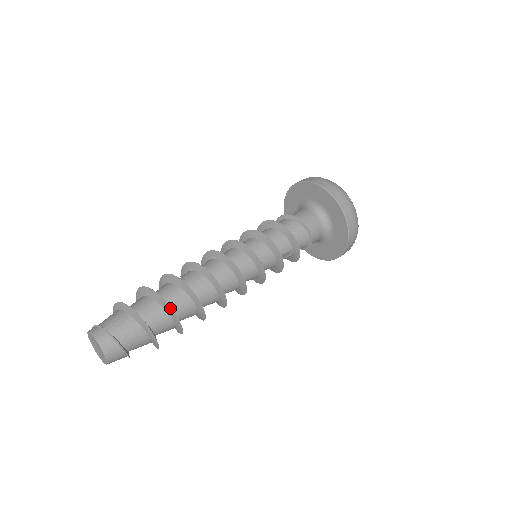
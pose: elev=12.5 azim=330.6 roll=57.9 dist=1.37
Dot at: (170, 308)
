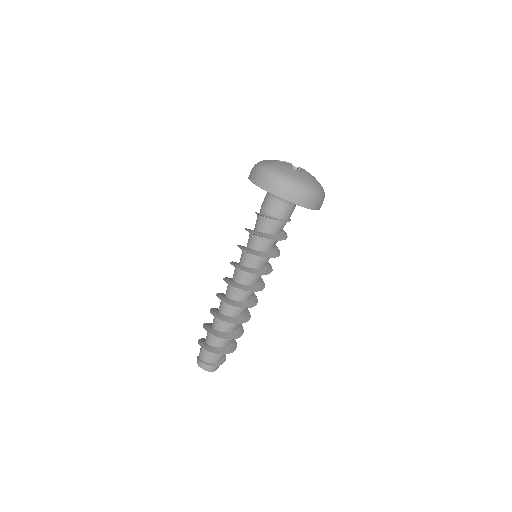
Dot at: occluded
